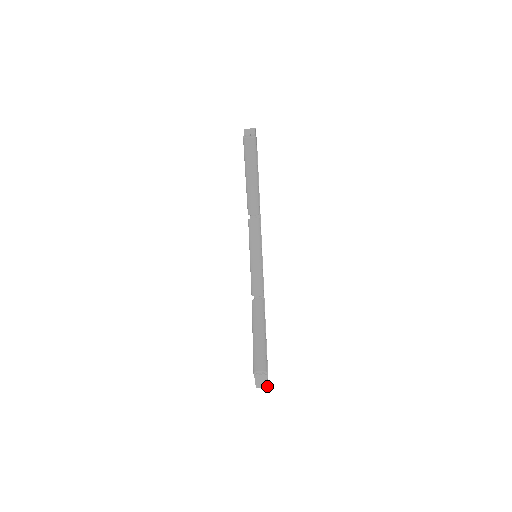
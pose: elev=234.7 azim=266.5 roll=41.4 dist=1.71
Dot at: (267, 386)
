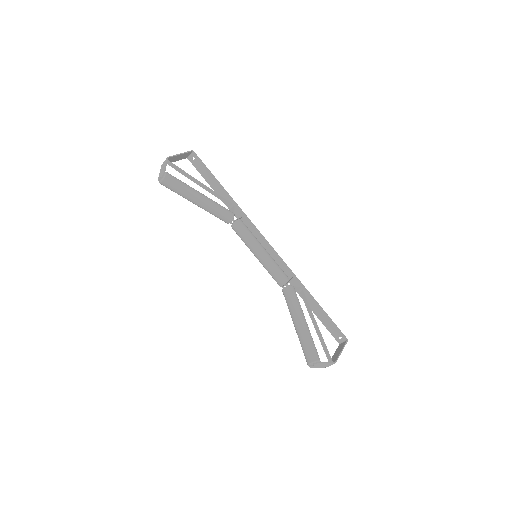
Dot at: (334, 363)
